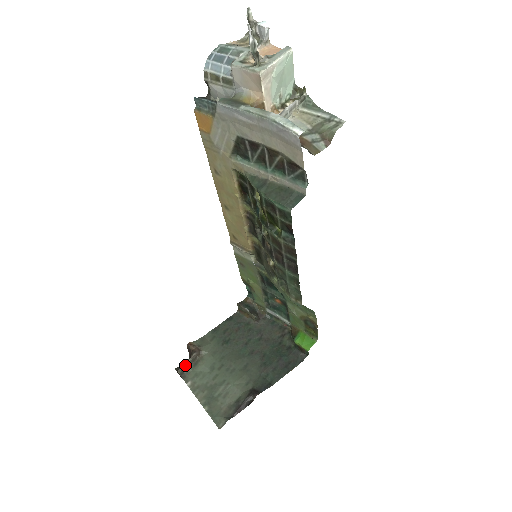
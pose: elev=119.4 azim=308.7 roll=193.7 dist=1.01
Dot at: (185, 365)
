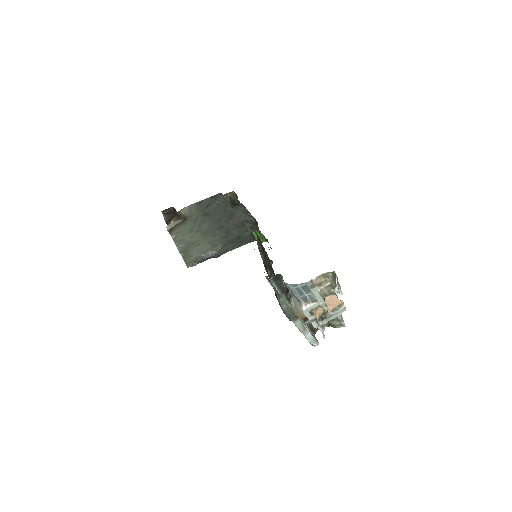
Dot at: (173, 227)
